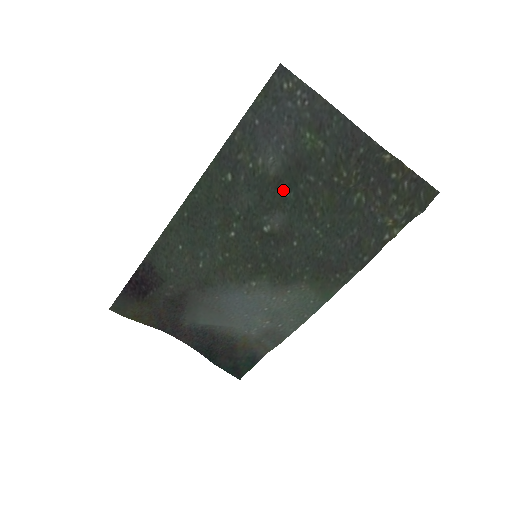
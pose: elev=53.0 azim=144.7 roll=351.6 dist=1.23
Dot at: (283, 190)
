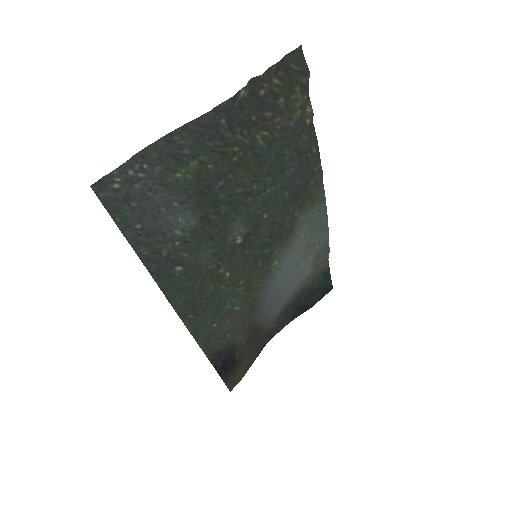
Dot at: (215, 216)
